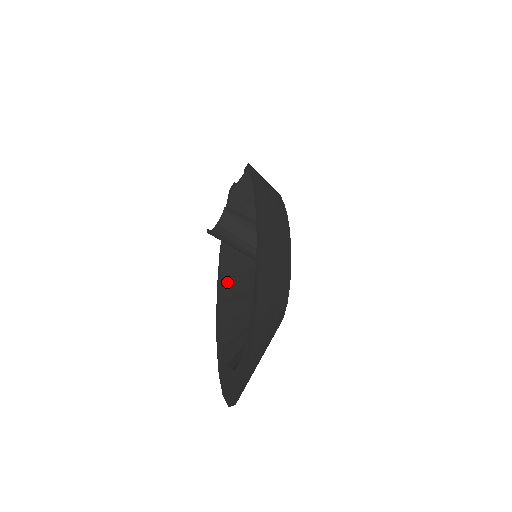
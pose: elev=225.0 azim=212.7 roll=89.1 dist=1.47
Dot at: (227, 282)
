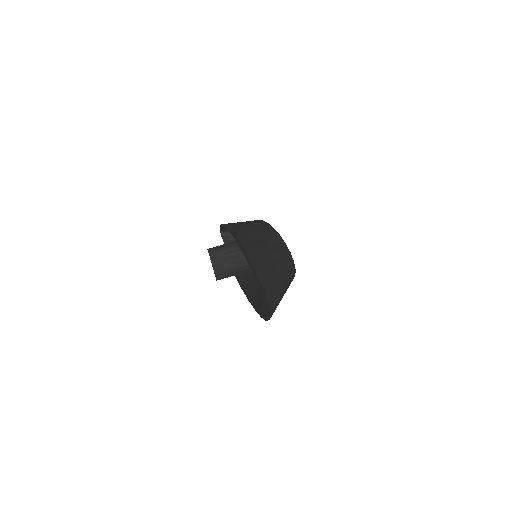
Dot at: (254, 292)
